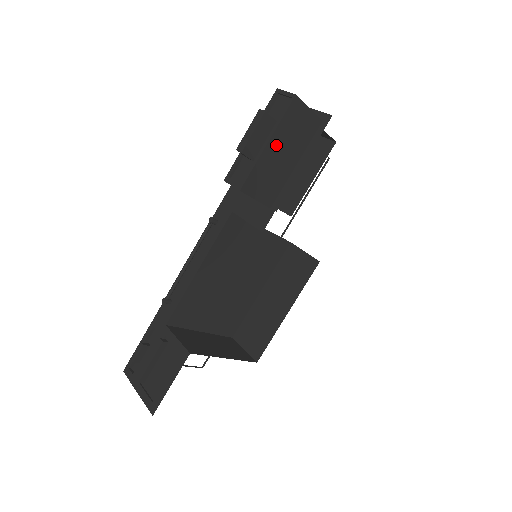
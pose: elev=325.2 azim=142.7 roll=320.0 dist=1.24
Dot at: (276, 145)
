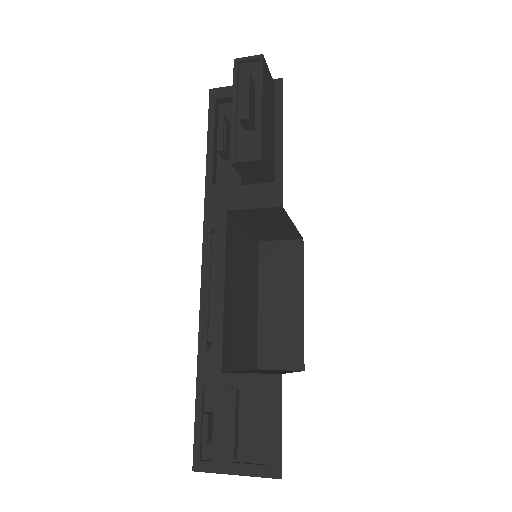
Dot at: (265, 108)
